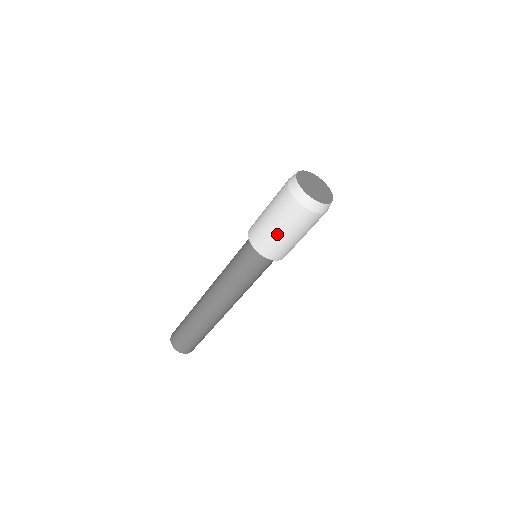
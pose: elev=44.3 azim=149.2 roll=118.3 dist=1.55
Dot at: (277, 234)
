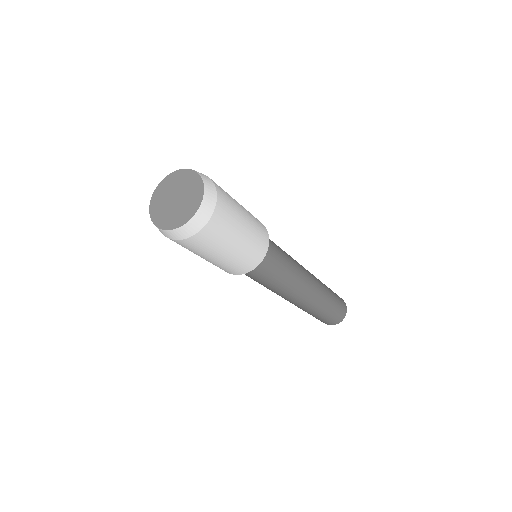
Dot at: occluded
